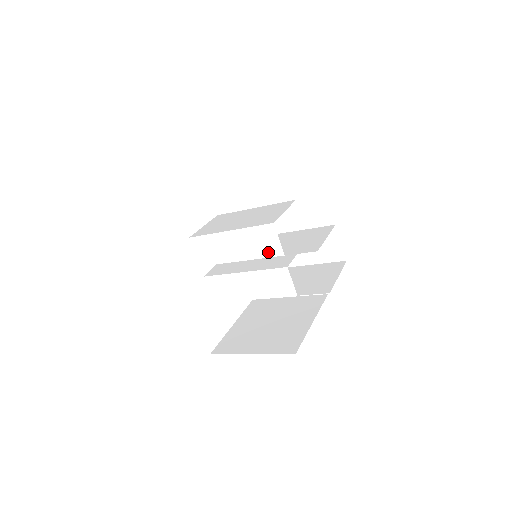
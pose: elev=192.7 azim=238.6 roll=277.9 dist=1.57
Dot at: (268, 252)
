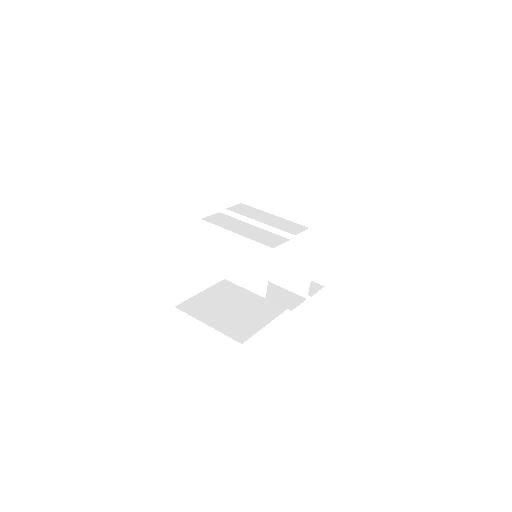
Dot at: (268, 284)
